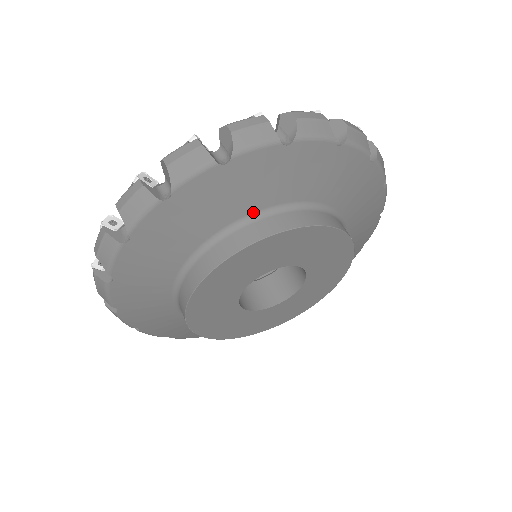
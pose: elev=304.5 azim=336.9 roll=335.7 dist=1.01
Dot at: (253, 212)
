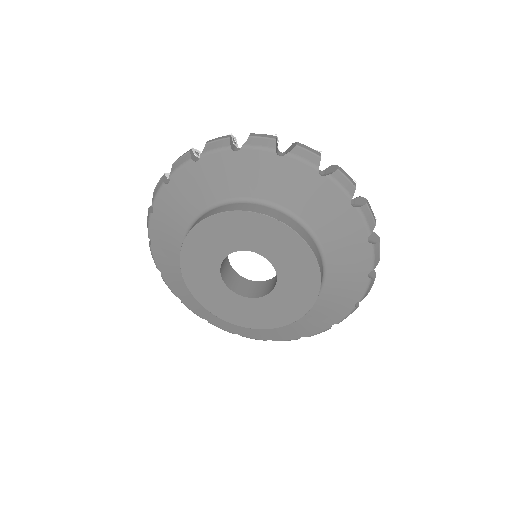
Dot at: (246, 197)
